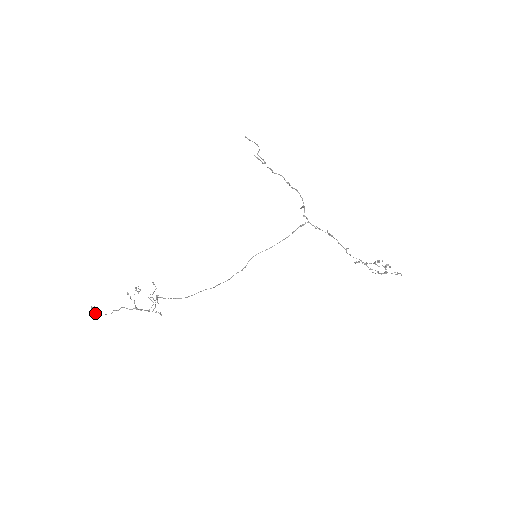
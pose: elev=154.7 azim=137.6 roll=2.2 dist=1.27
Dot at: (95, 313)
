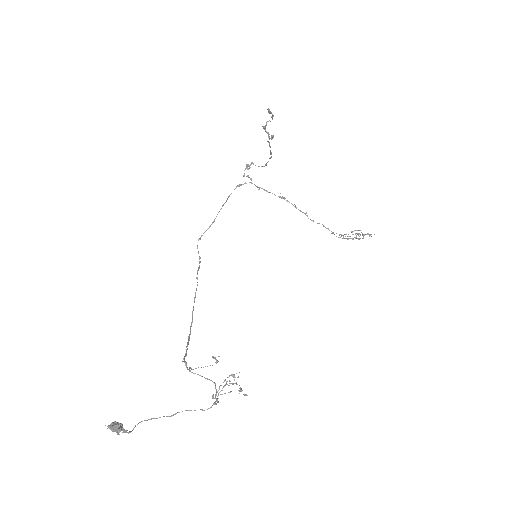
Dot at: (128, 433)
